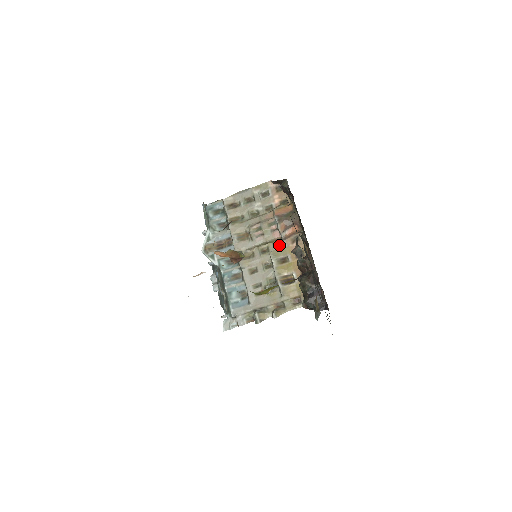
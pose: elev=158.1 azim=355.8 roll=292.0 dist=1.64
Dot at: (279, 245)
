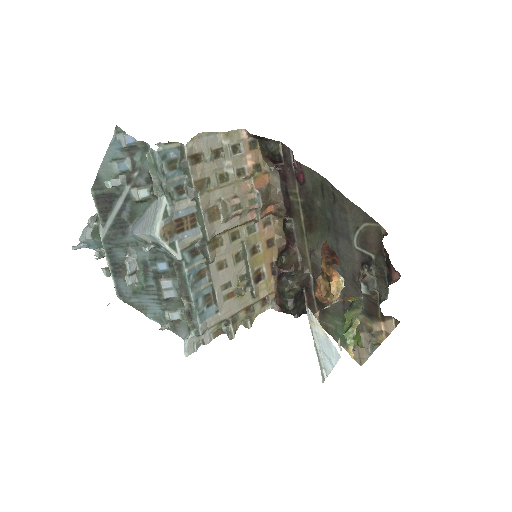
Dot at: (251, 229)
